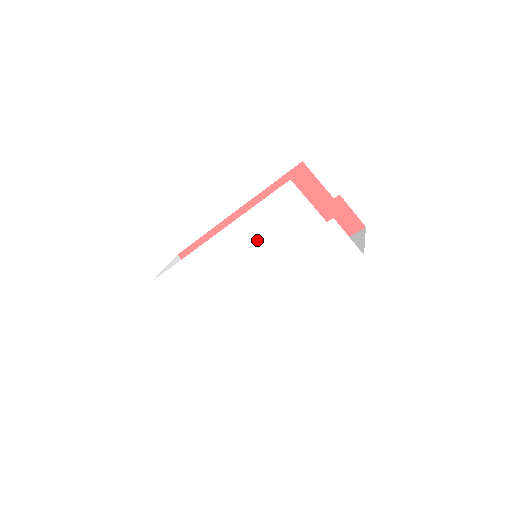
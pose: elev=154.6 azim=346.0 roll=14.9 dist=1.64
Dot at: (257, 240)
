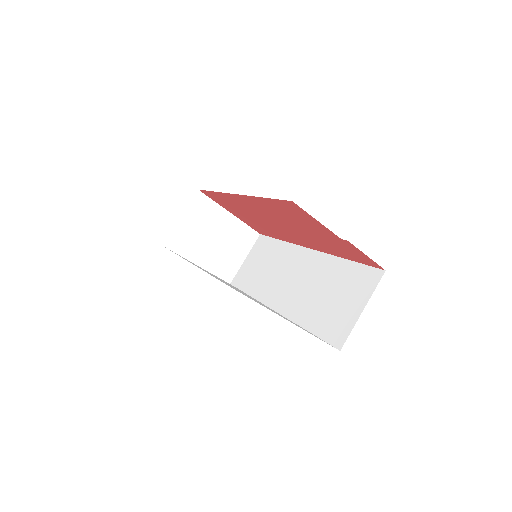
Dot at: occluded
